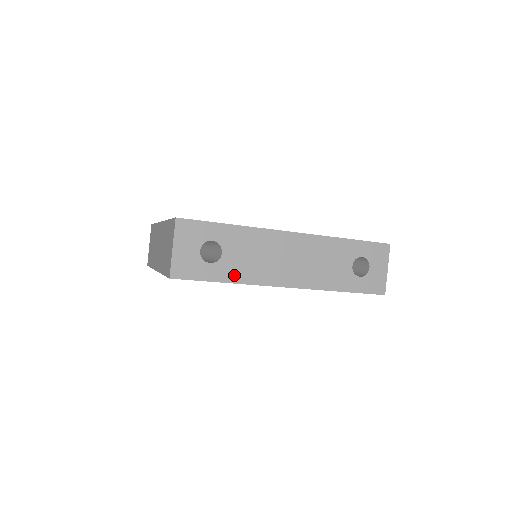
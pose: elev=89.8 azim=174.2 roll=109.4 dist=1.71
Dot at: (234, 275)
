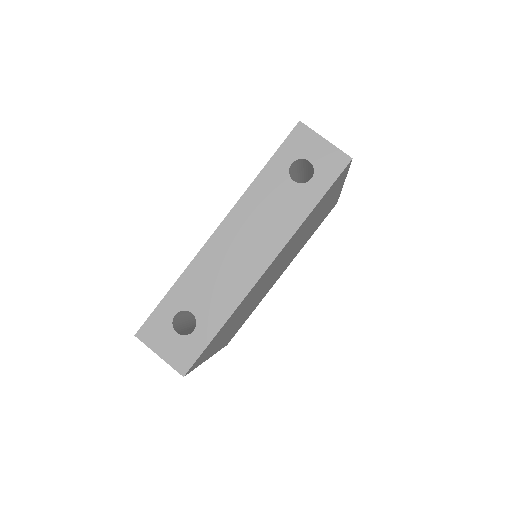
Dot at: (220, 315)
